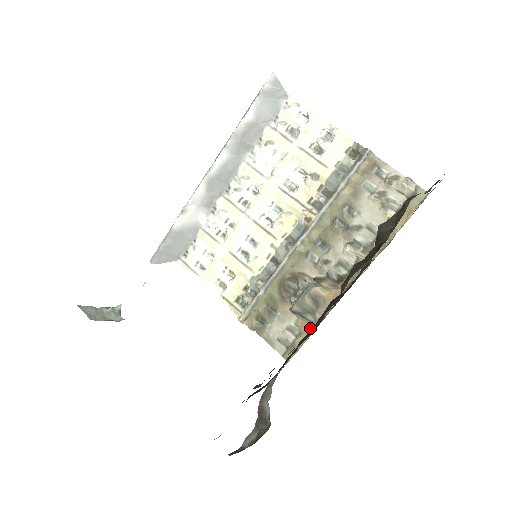
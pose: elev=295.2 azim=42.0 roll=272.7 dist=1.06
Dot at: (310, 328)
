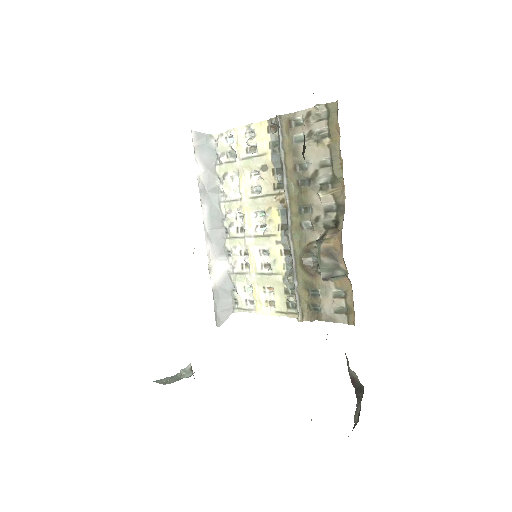
Dot at: (348, 282)
